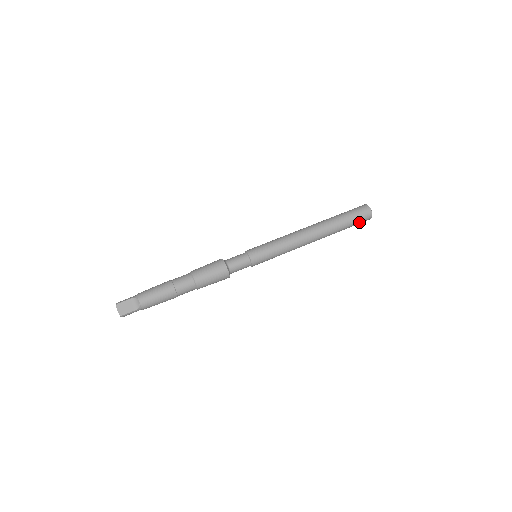
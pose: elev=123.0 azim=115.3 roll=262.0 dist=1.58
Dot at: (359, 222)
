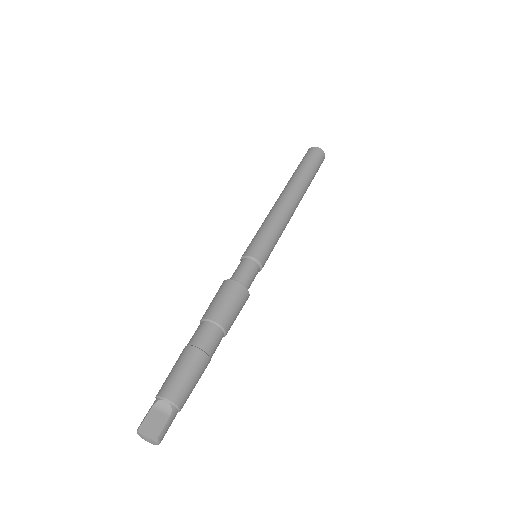
Dot at: (318, 164)
